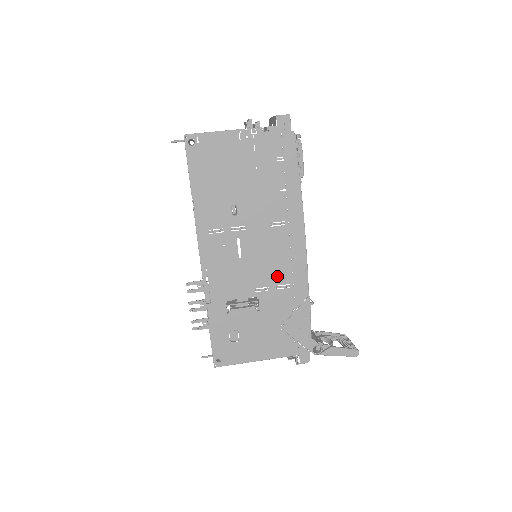
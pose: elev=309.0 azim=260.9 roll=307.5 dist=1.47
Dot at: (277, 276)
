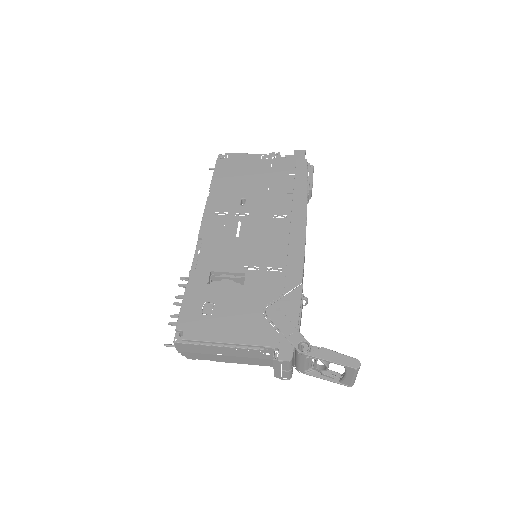
Dot at: (270, 259)
